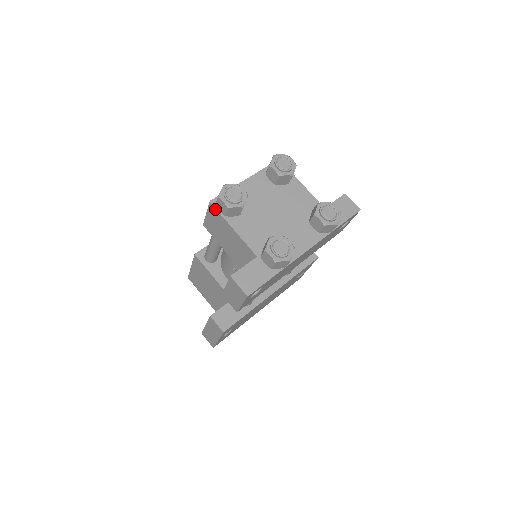
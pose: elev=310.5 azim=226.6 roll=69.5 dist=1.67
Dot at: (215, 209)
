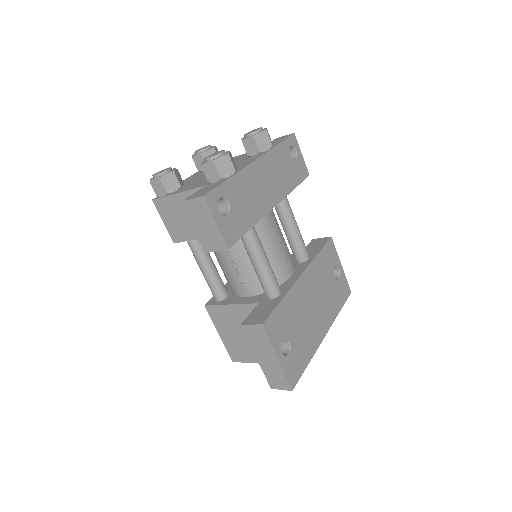
Dot at: (158, 200)
